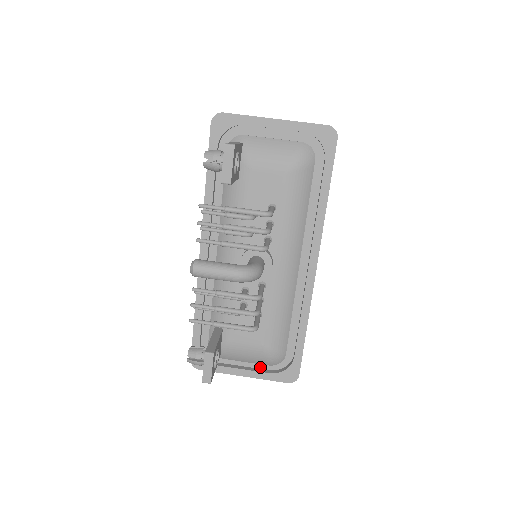
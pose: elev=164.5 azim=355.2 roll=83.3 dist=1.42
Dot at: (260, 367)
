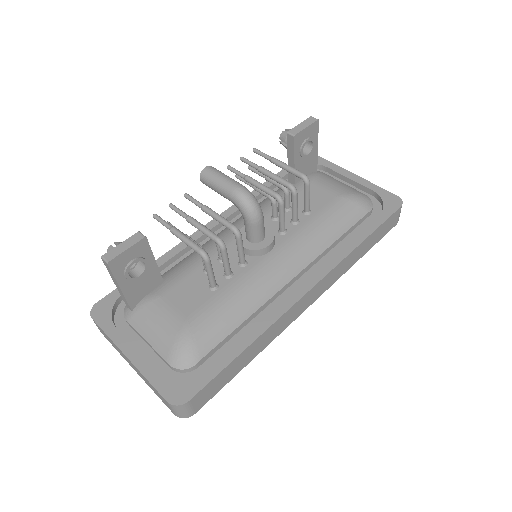
Dot at: (154, 365)
